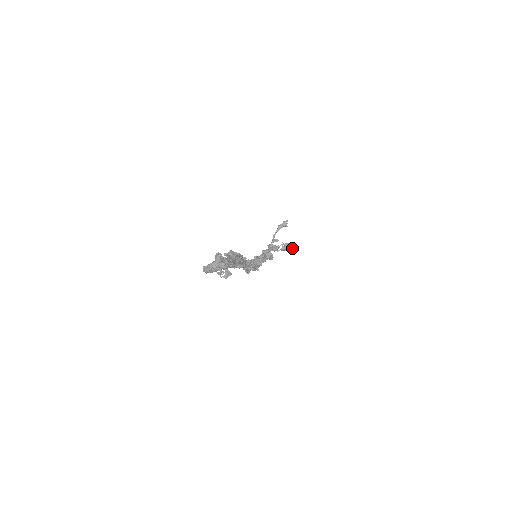
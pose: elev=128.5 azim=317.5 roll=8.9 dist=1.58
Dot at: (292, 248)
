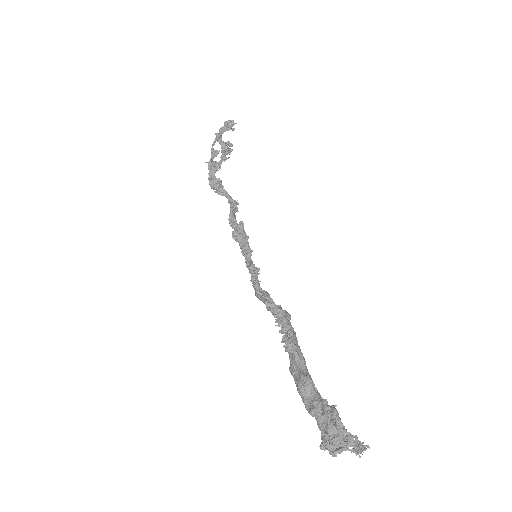
Dot at: (230, 149)
